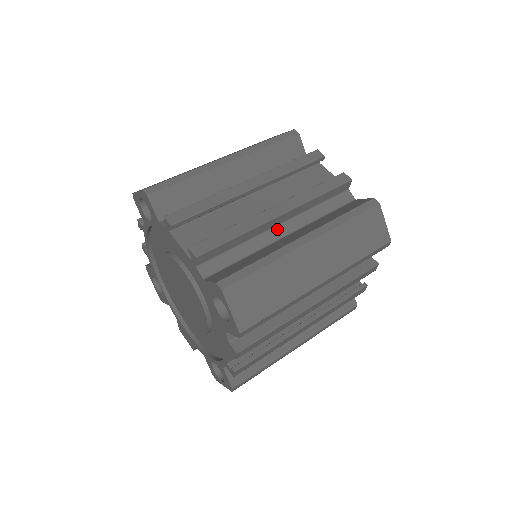
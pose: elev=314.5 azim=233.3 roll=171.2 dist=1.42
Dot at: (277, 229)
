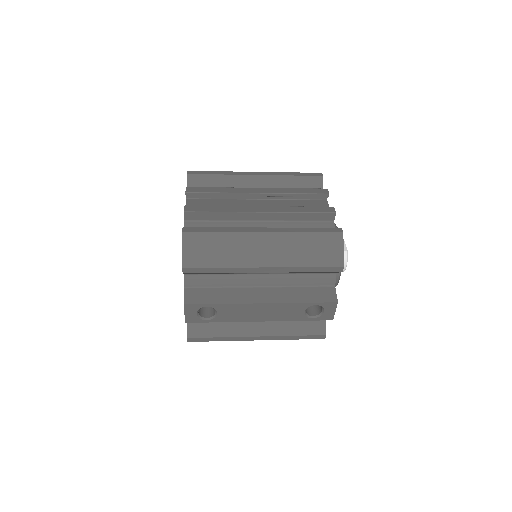
Dot at: occluded
